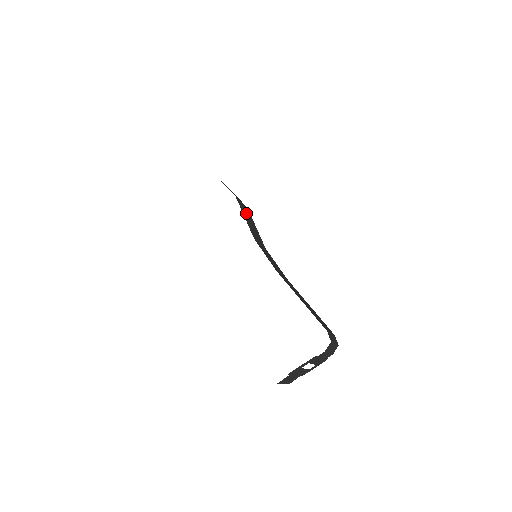
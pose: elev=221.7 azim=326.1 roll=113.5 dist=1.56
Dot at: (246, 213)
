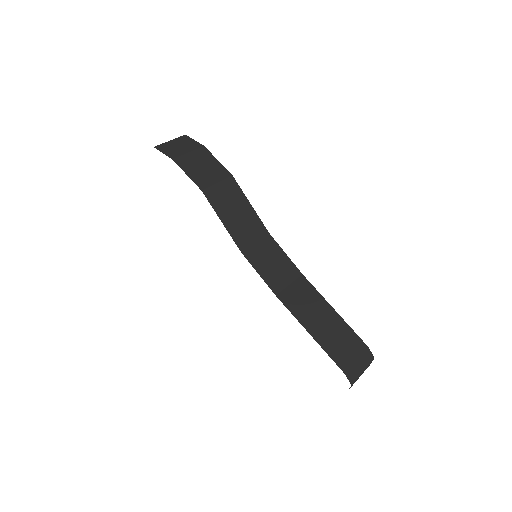
Dot at: (227, 200)
